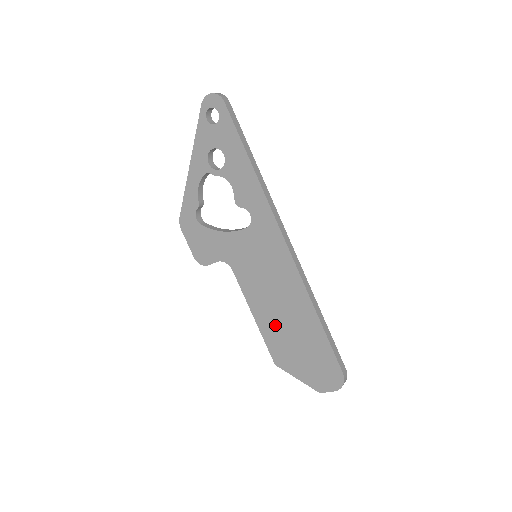
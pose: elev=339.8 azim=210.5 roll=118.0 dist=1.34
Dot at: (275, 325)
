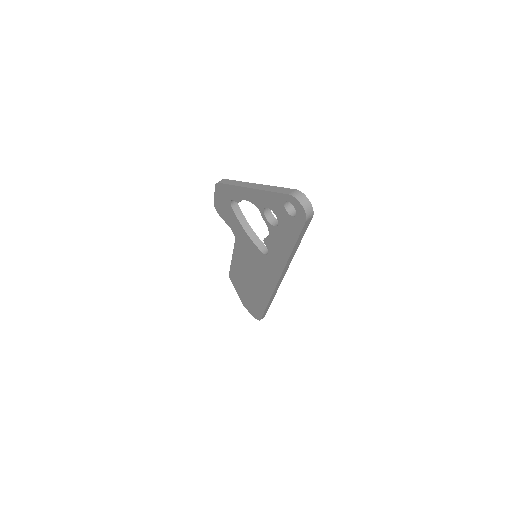
Dot at: (241, 276)
